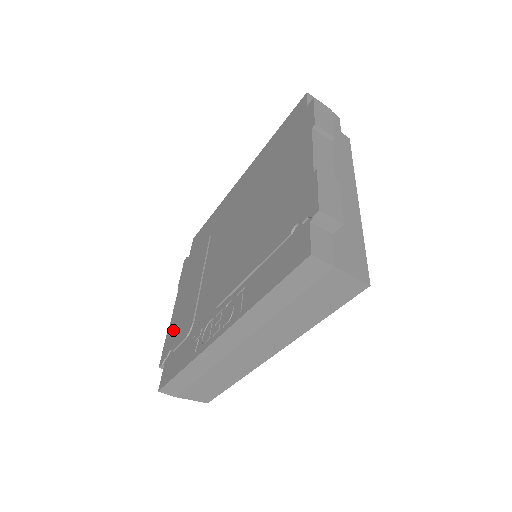
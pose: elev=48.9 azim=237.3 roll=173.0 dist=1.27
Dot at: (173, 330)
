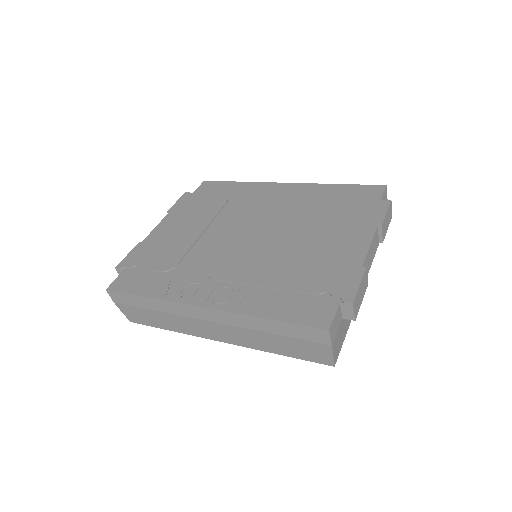
Dot at: (147, 249)
